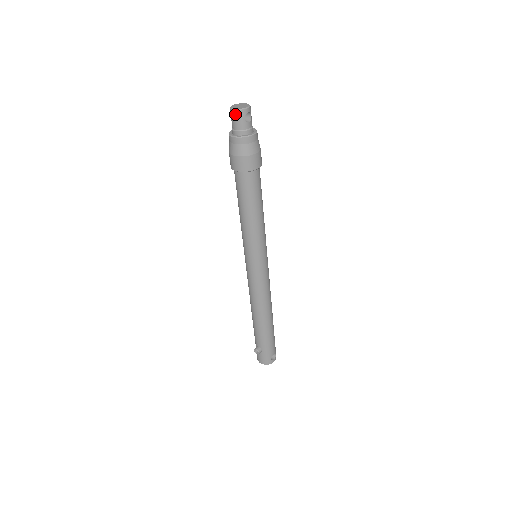
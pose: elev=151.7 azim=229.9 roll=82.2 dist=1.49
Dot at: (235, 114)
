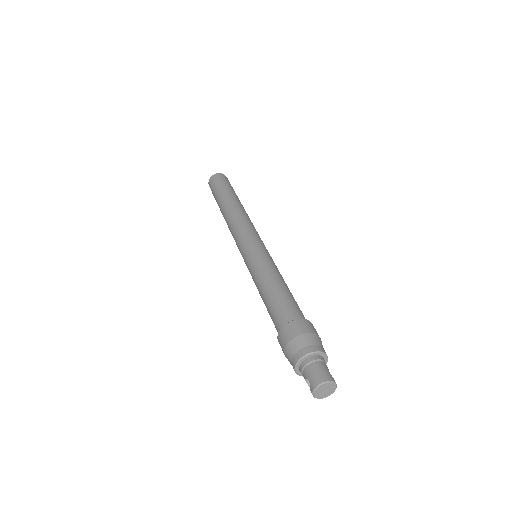
Dot at: occluded
